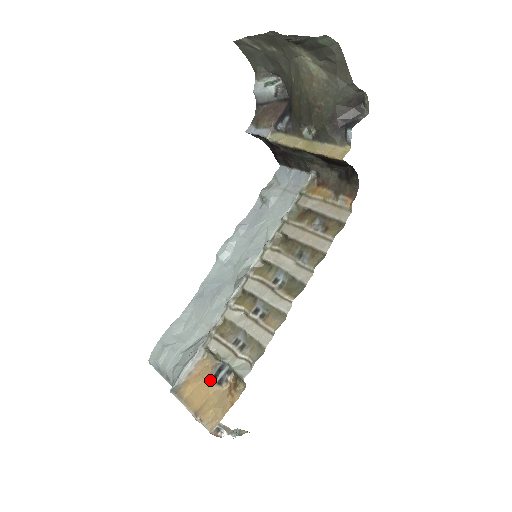
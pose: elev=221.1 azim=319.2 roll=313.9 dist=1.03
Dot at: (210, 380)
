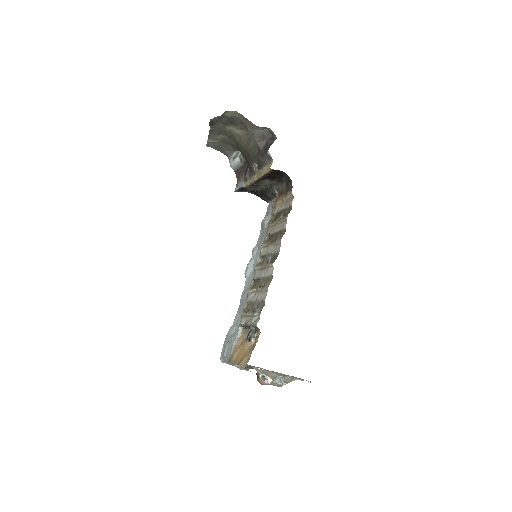
Dot at: (245, 342)
